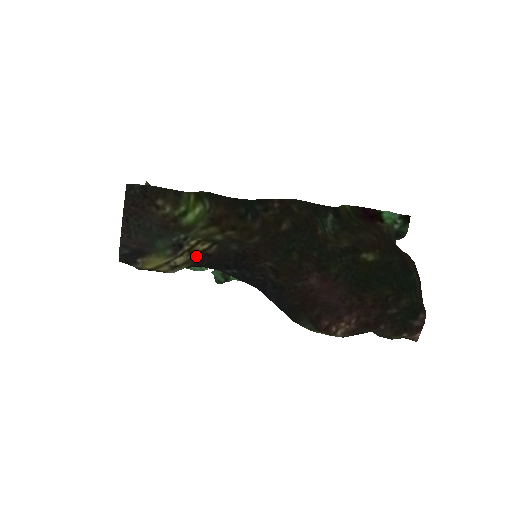
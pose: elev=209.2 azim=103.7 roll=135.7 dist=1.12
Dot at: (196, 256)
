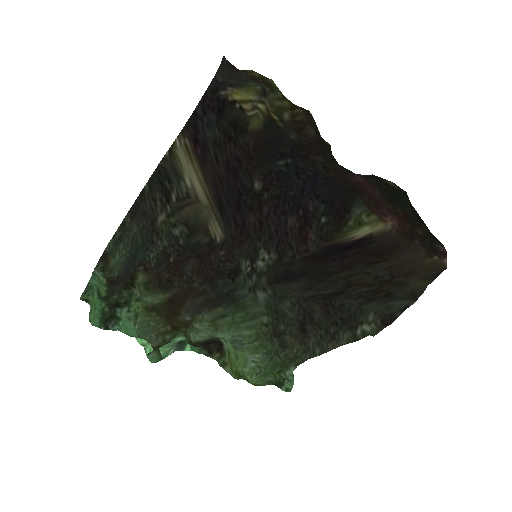
Dot at: (269, 118)
